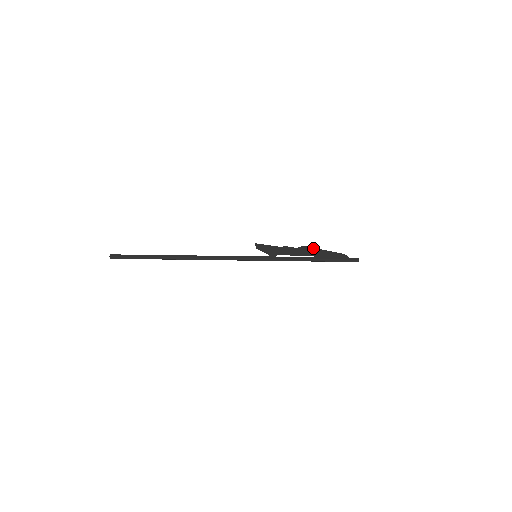
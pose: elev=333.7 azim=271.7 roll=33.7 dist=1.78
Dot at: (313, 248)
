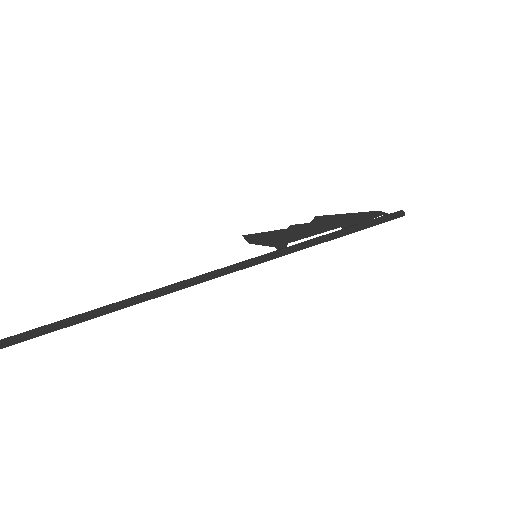
Dot at: (332, 215)
